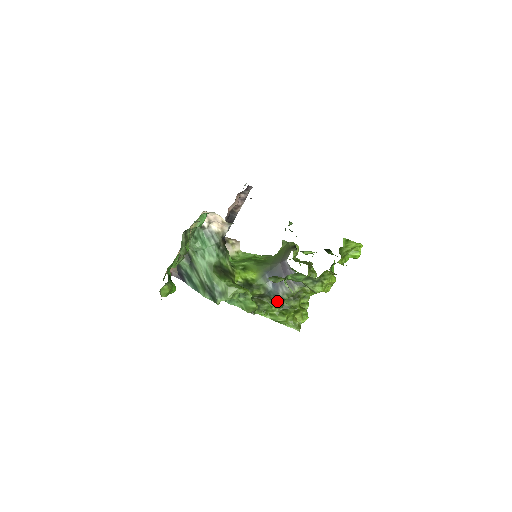
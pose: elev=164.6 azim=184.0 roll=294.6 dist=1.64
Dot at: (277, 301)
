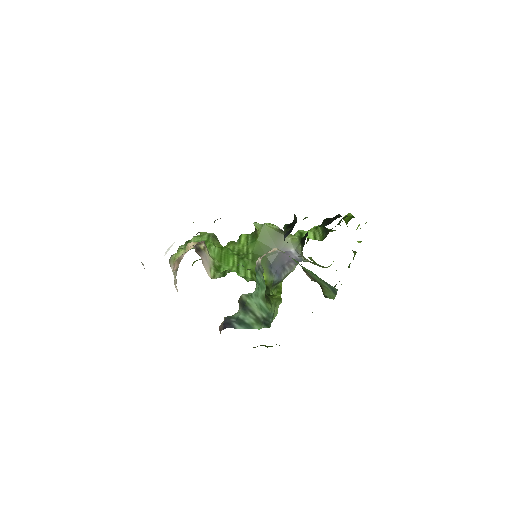
Dot at: (275, 285)
